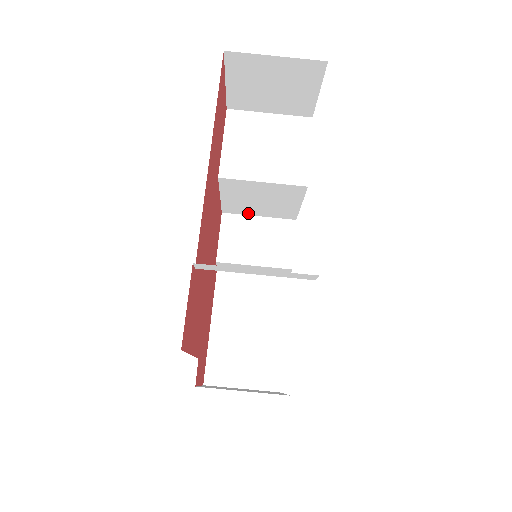
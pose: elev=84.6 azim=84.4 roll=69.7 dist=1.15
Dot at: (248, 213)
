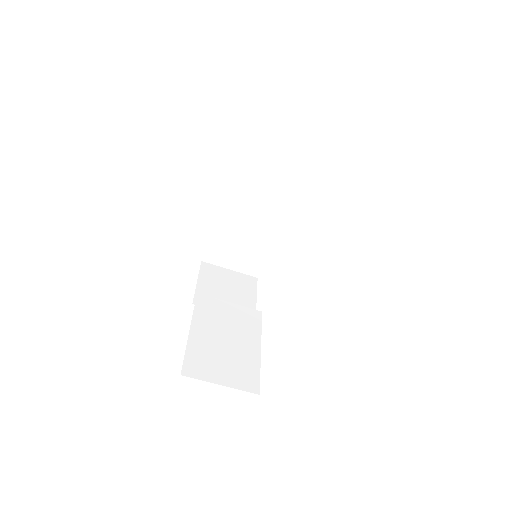
Dot at: occluded
